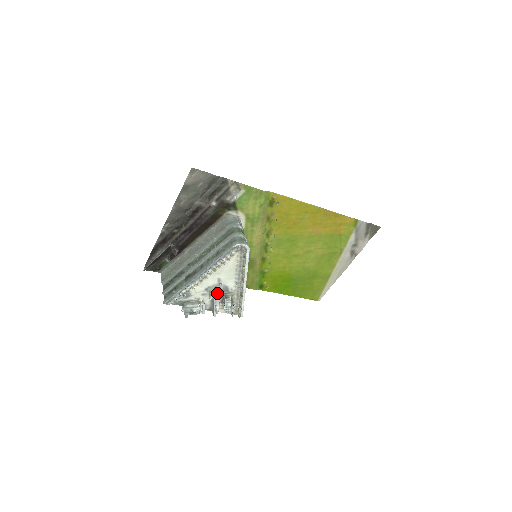
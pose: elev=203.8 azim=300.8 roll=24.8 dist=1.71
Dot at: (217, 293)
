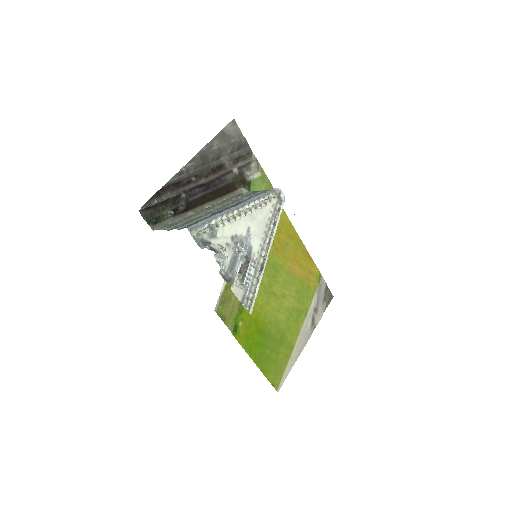
Dot at: (243, 248)
